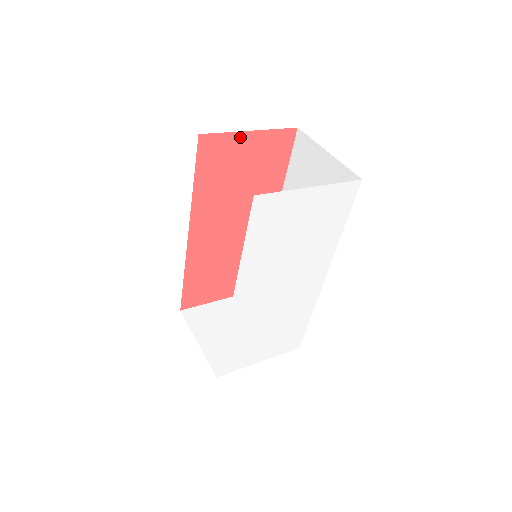
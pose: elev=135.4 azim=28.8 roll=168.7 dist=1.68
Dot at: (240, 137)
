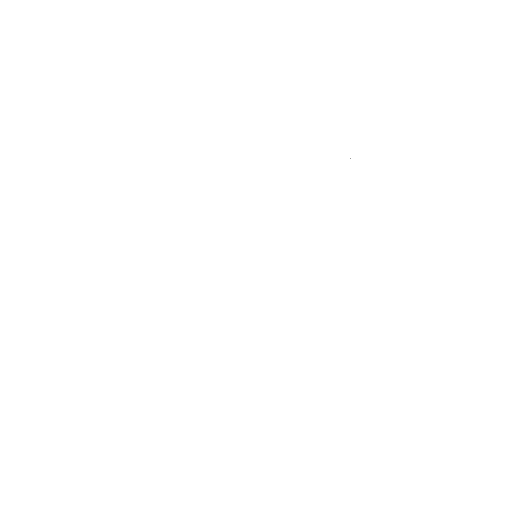
Dot at: occluded
